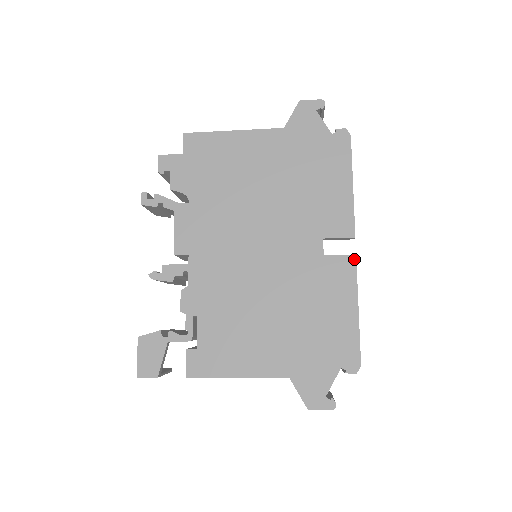
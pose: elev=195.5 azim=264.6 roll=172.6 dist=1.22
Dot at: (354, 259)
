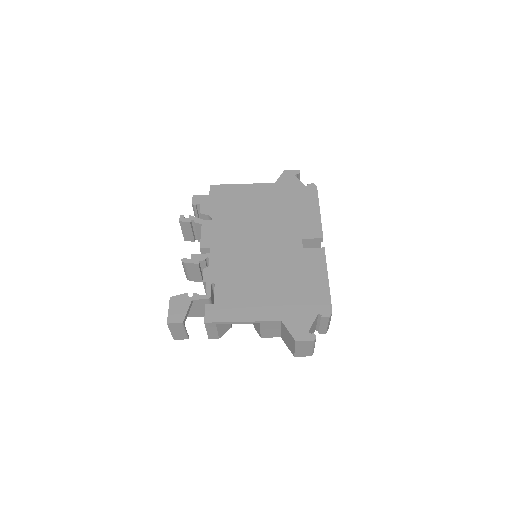
Dot at: (323, 250)
